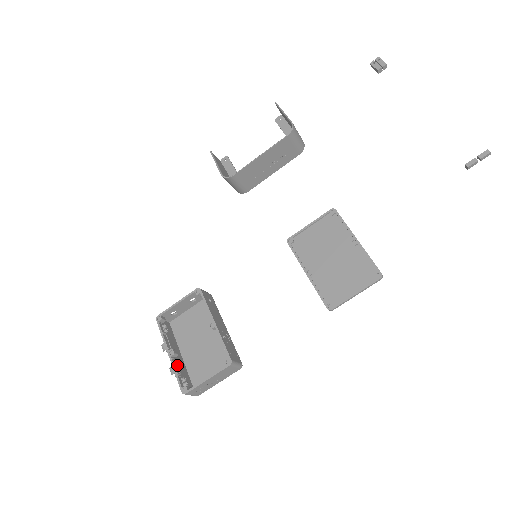
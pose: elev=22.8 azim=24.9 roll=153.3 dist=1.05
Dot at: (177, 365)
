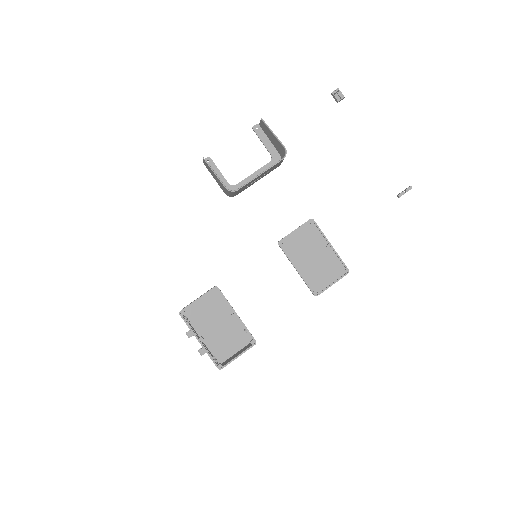
Dot at: (206, 348)
